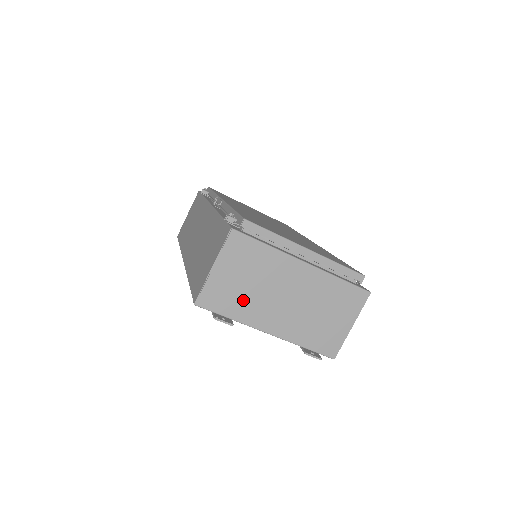
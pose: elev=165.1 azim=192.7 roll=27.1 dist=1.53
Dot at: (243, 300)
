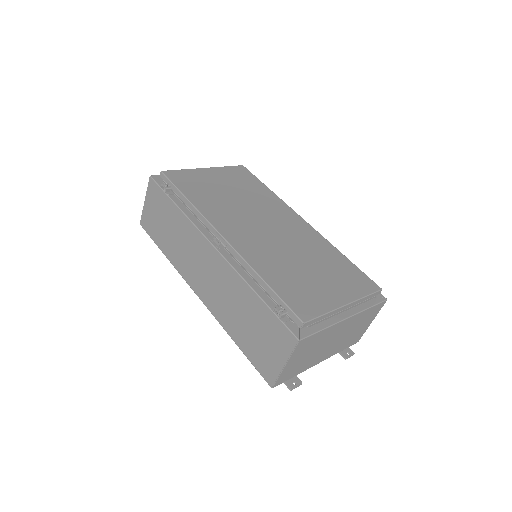
Dot at: (304, 363)
